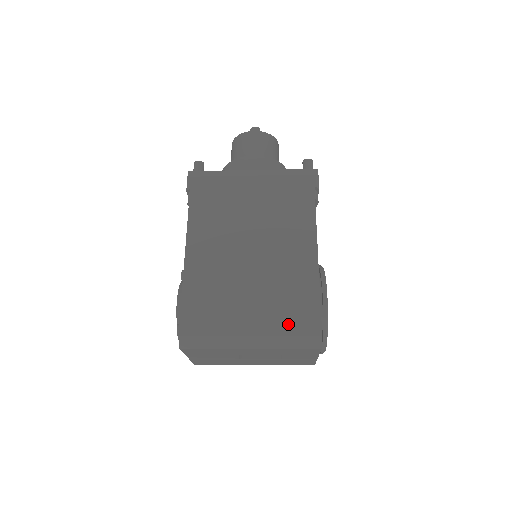
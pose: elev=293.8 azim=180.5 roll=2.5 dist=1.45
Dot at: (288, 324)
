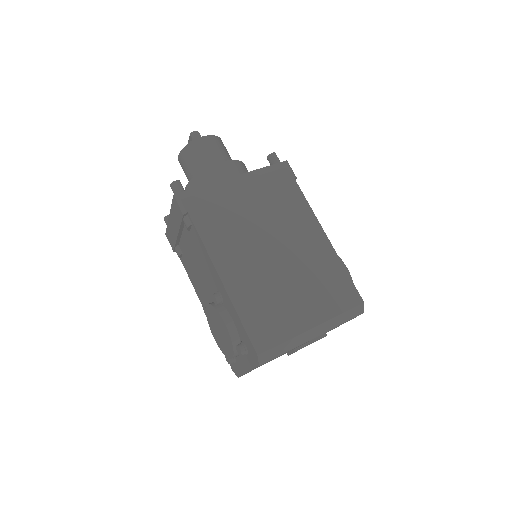
Dot at: (336, 304)
